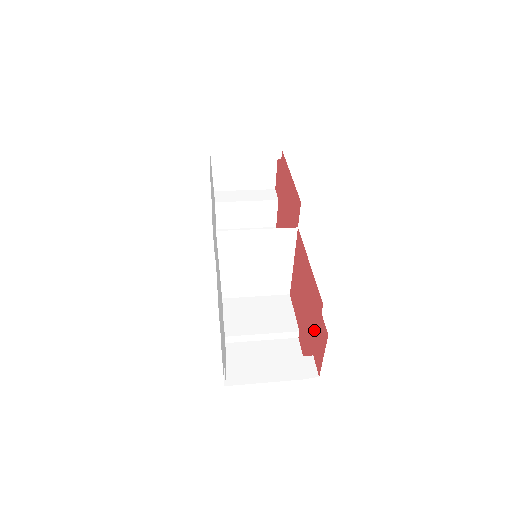
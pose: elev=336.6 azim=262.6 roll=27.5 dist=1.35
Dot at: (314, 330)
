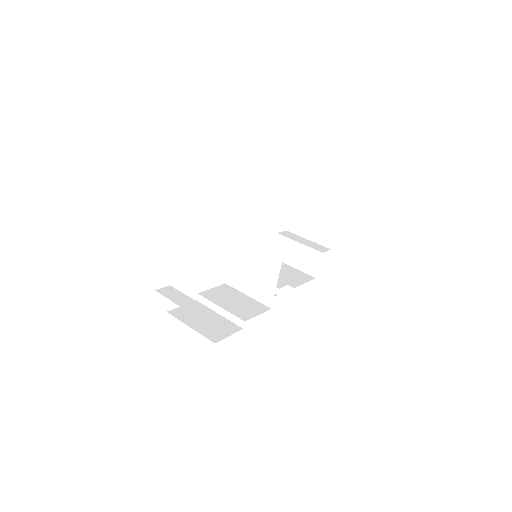
Dot at: occluded
